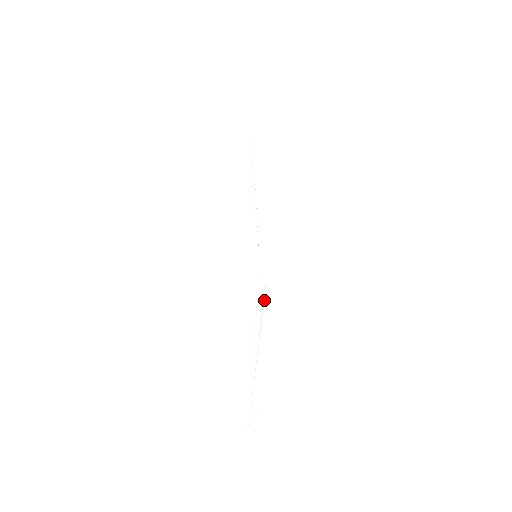
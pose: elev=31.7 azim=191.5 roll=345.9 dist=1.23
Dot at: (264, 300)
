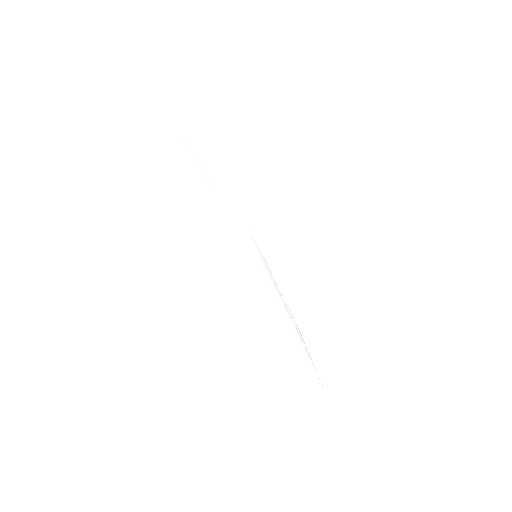
Dot at: occluded
